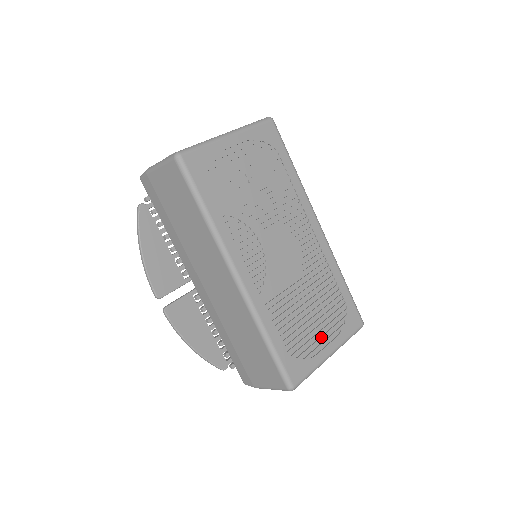
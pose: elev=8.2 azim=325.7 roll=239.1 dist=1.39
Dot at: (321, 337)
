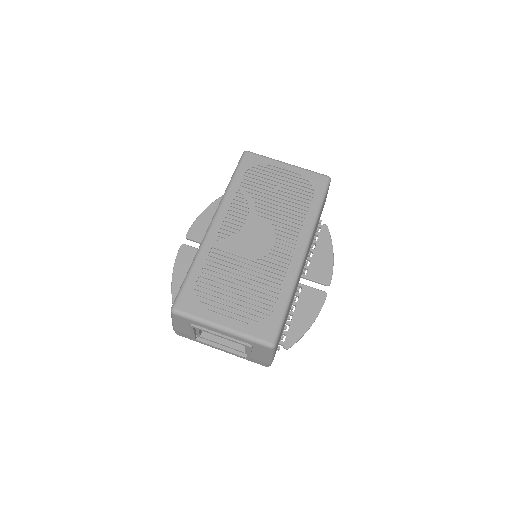
Dot at: (227, 308)
